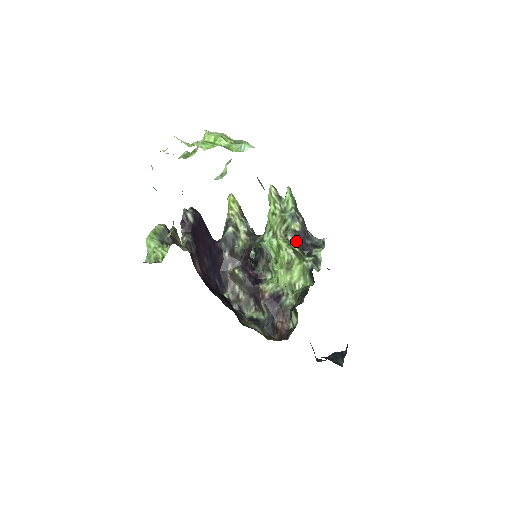
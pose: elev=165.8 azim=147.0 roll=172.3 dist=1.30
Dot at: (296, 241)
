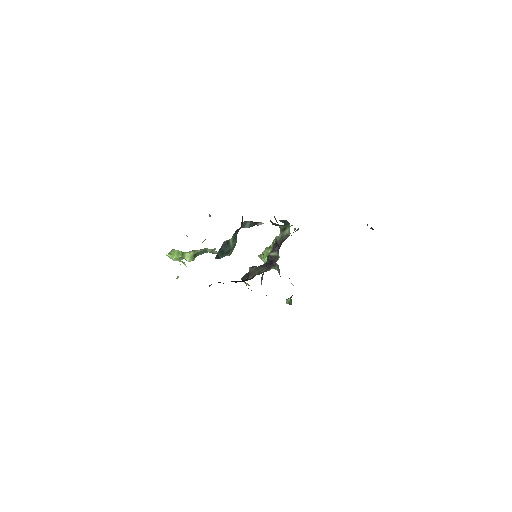
Dot at: occluded
